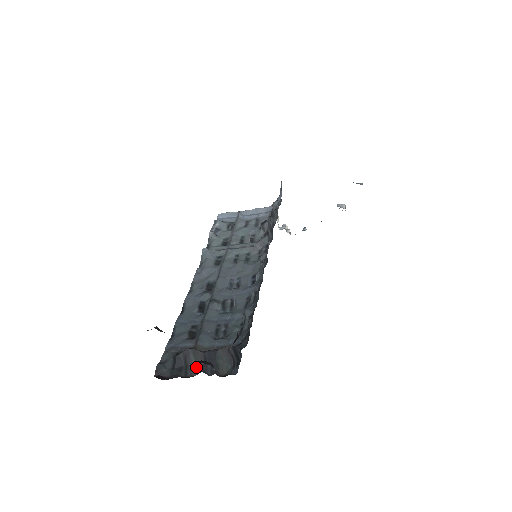
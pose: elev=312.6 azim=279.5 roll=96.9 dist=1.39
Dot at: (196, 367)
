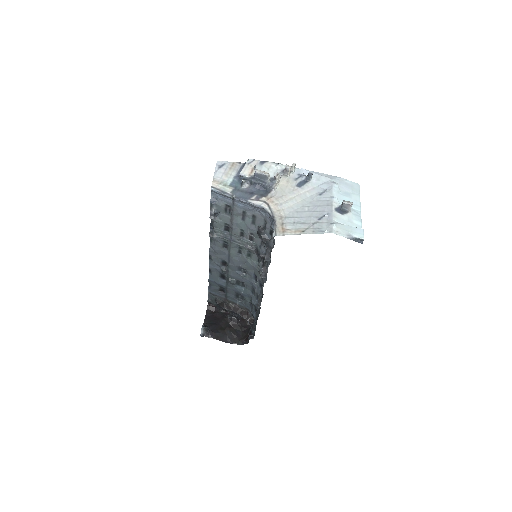
Dot at: (230, 311)
